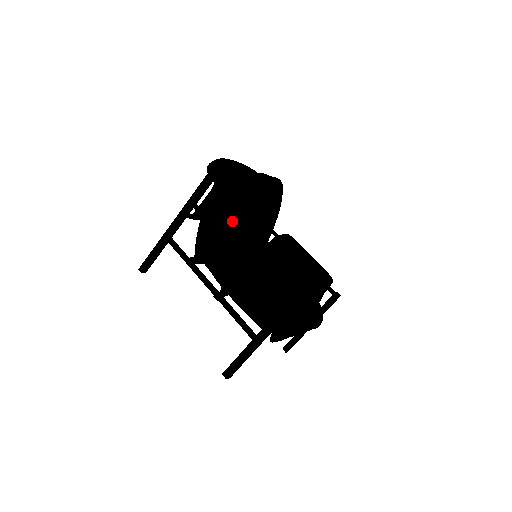
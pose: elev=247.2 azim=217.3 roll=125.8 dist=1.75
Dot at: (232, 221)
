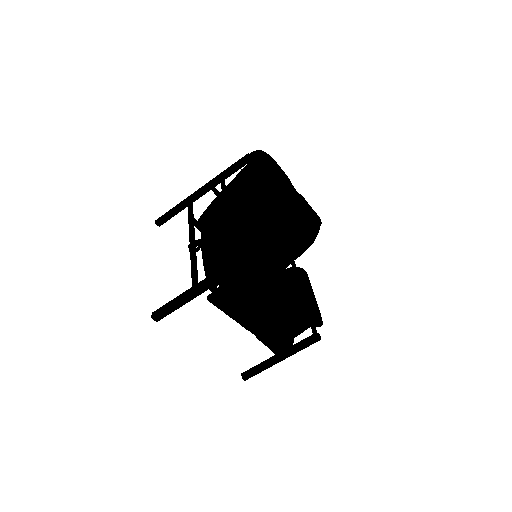
Dot at: (245, 204)
